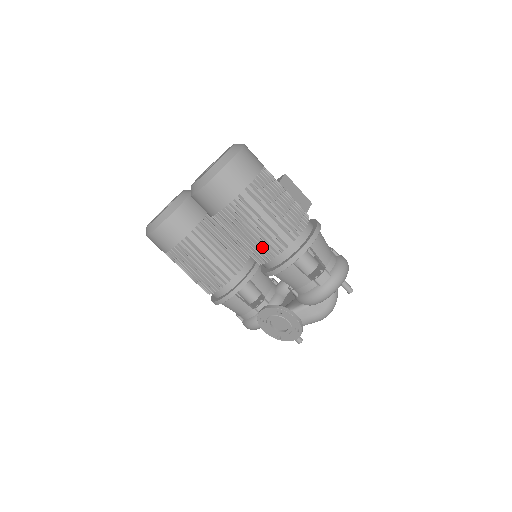
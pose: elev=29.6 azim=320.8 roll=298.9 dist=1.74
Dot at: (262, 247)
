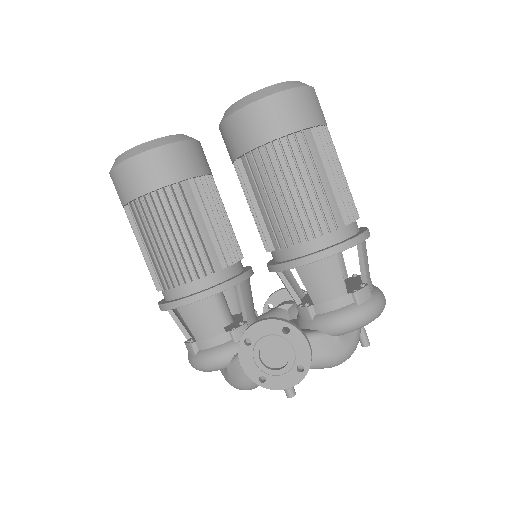
Dot at: (303, 217)
